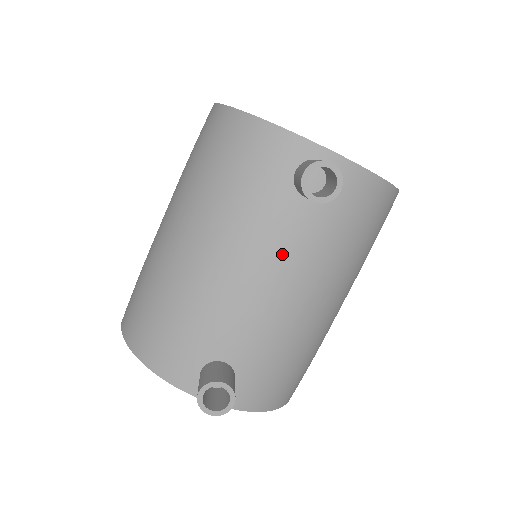
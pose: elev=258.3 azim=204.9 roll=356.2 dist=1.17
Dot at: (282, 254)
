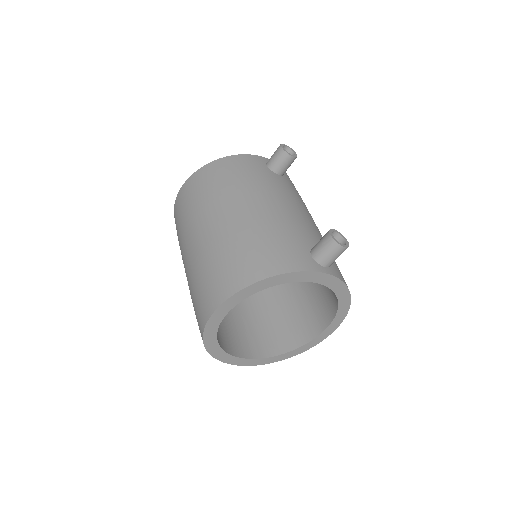
Dot at: (291, 196)
